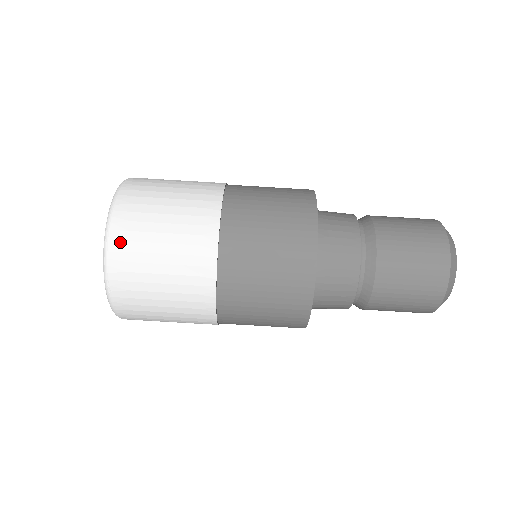
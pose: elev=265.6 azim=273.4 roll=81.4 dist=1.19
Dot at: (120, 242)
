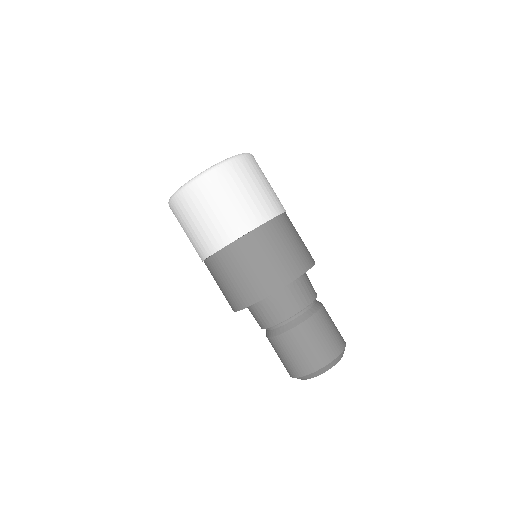
Dot at: (184, 198)
